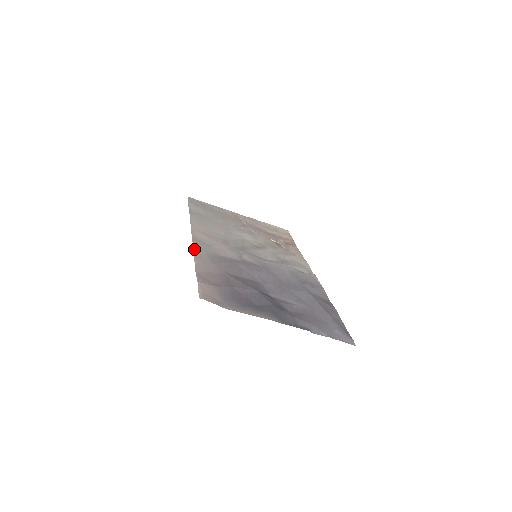
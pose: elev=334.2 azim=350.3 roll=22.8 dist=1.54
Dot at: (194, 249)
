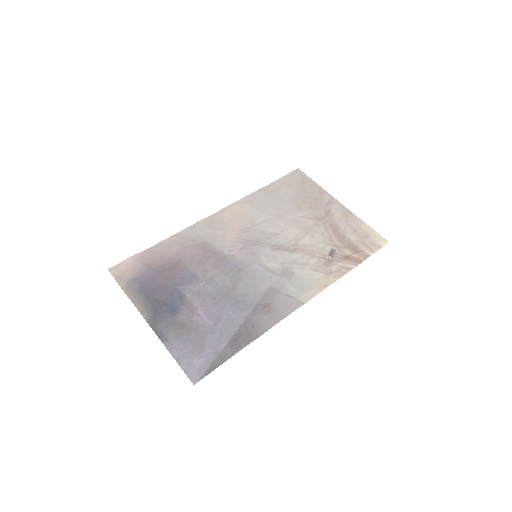
Dot at: (188, 227)
